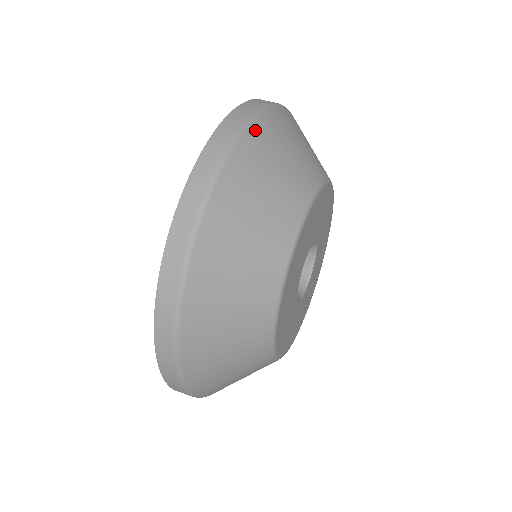
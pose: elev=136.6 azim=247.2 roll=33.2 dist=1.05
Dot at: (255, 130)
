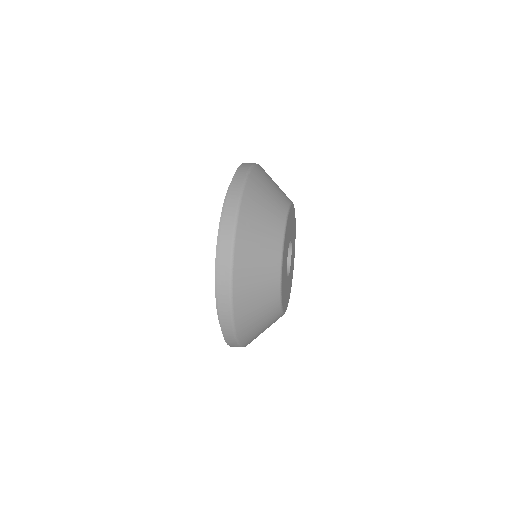
Dot at: (251, 180)
